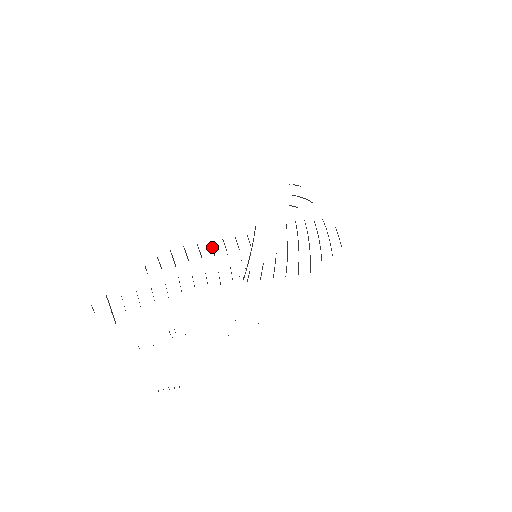
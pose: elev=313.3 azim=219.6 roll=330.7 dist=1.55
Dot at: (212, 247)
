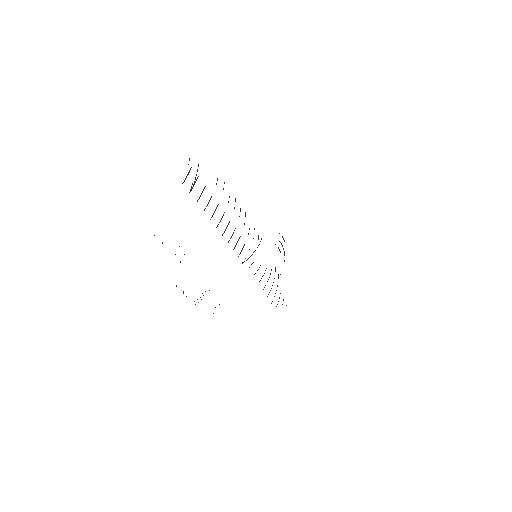
Dot at: occluded
